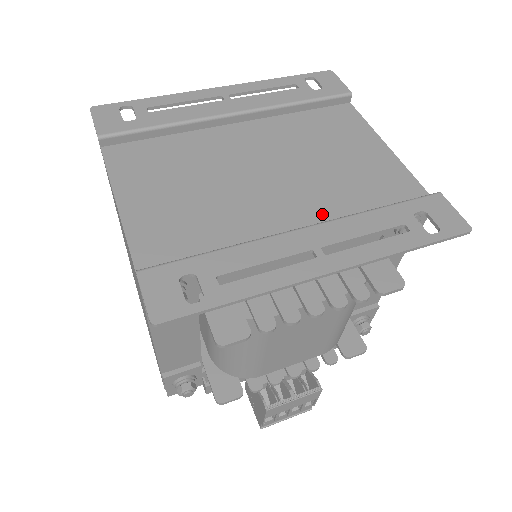
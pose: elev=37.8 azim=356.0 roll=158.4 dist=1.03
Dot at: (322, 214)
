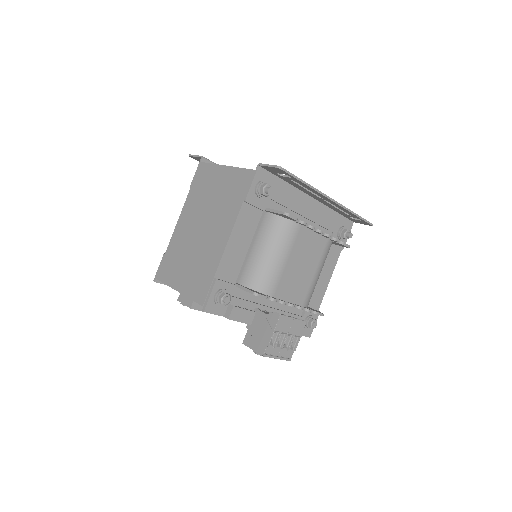
Dot at: occluded
